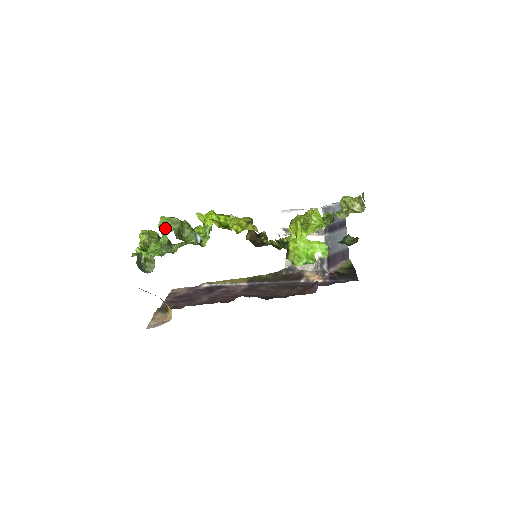
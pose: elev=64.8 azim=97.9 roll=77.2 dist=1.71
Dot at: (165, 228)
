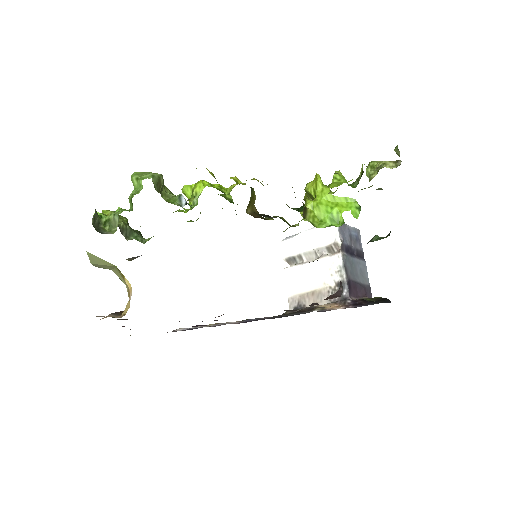
Dot at: (141, 176)
